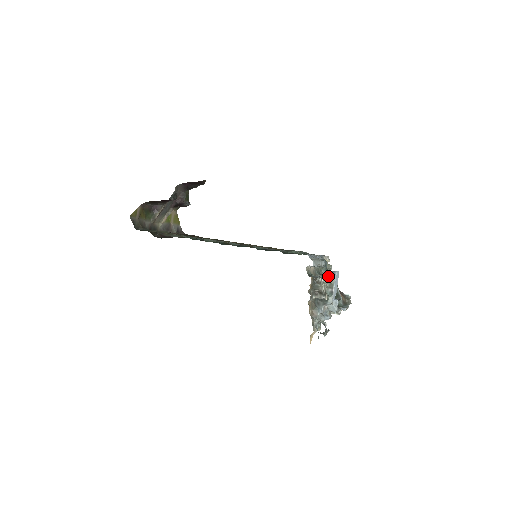
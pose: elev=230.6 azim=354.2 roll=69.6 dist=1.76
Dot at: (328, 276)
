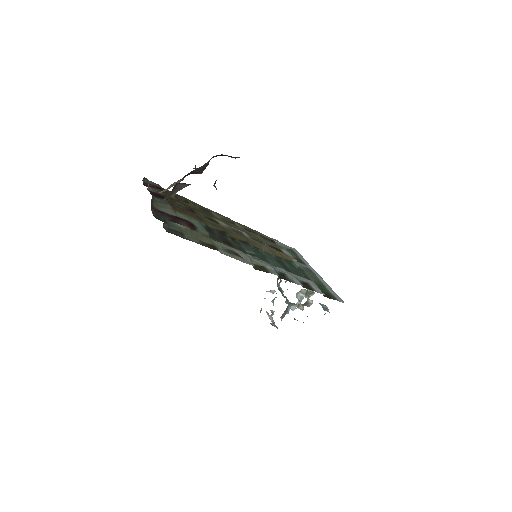
Dot at: occluded
